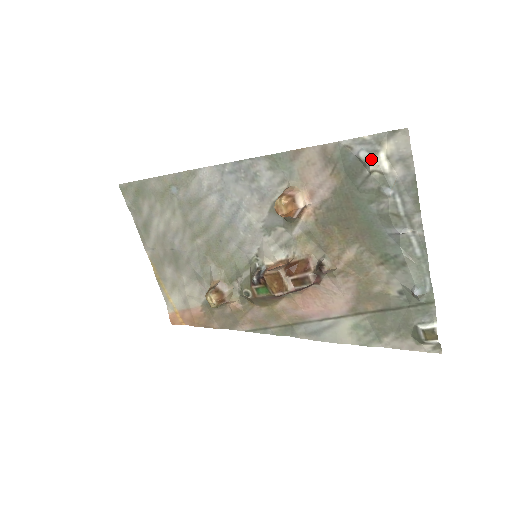
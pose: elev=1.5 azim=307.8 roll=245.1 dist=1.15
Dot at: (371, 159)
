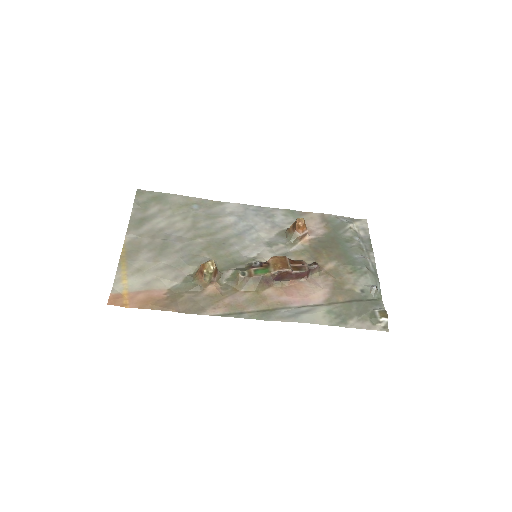
Dot at: (351, 222)
